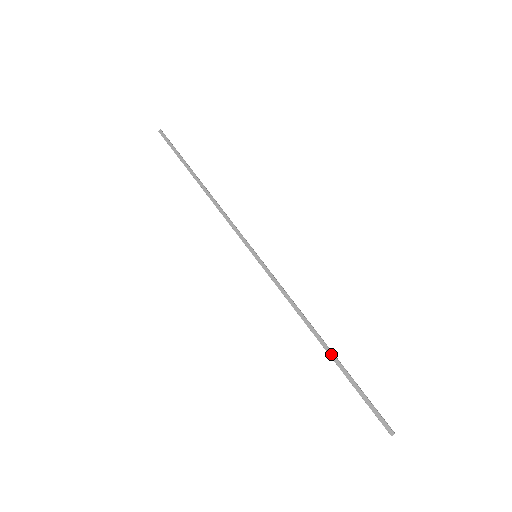
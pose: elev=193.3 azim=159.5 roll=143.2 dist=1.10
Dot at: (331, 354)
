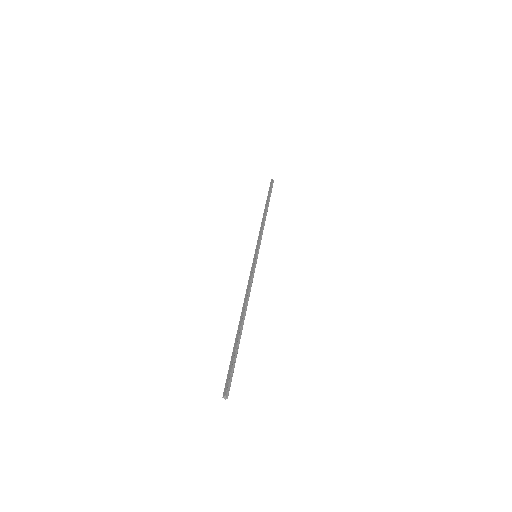
Dot at: (239, 327)
